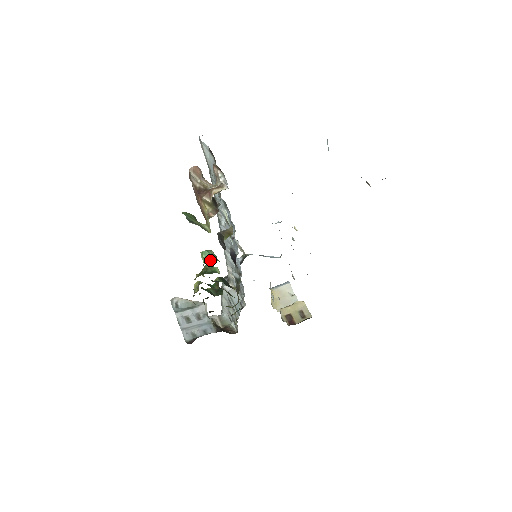
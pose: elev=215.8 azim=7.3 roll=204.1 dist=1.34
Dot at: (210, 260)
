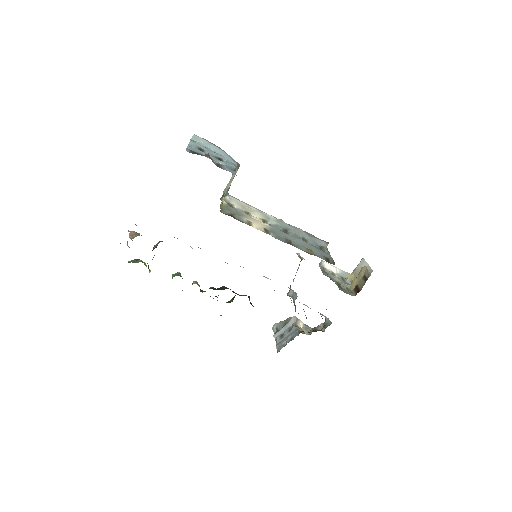
Dot at: occluded
